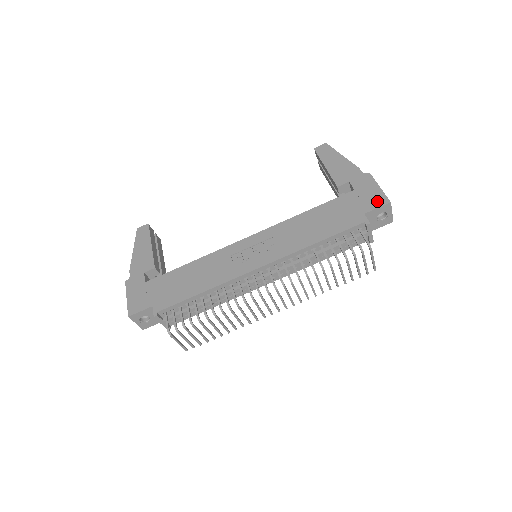
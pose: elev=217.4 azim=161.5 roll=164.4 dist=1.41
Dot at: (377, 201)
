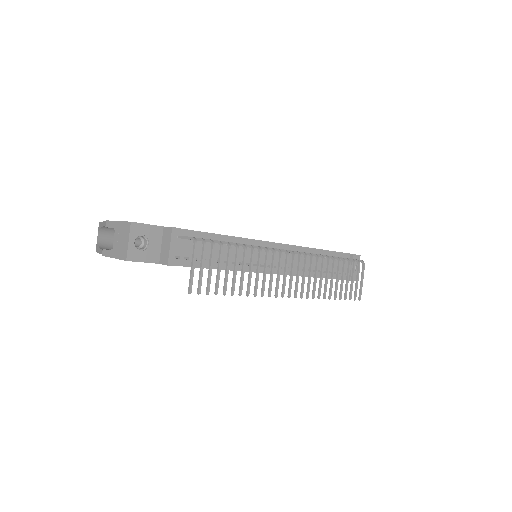
Dot at: occluded
